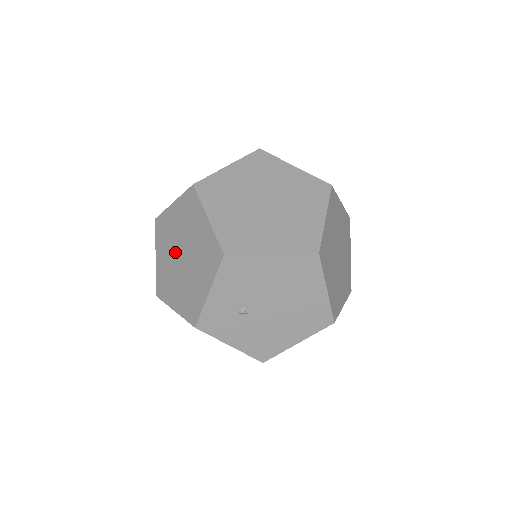
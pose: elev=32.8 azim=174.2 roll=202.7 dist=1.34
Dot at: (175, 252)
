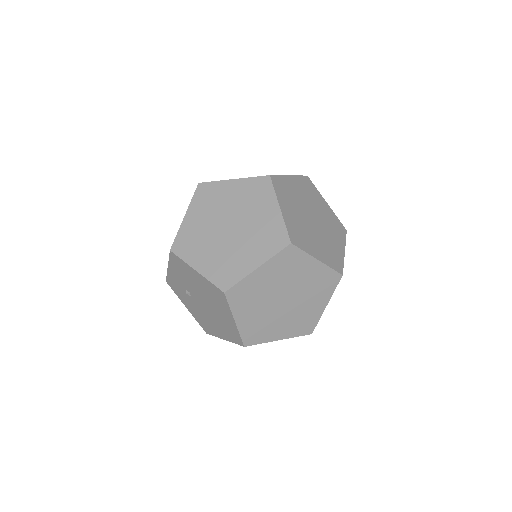
Dot at: occluded
